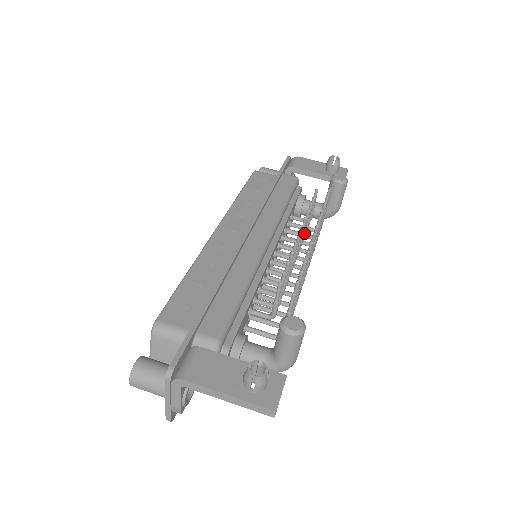
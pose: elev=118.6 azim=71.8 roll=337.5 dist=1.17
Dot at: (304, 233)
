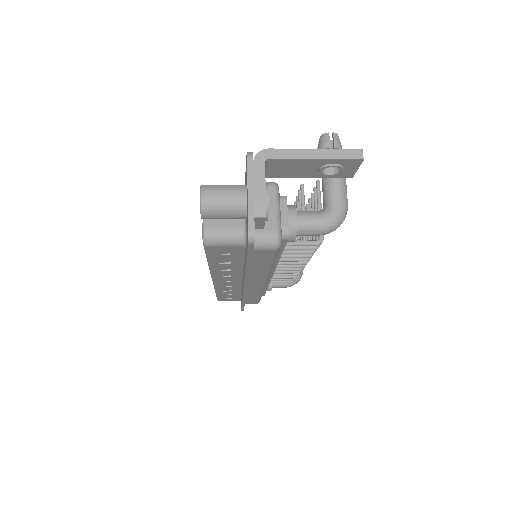
Dot at: occluded
